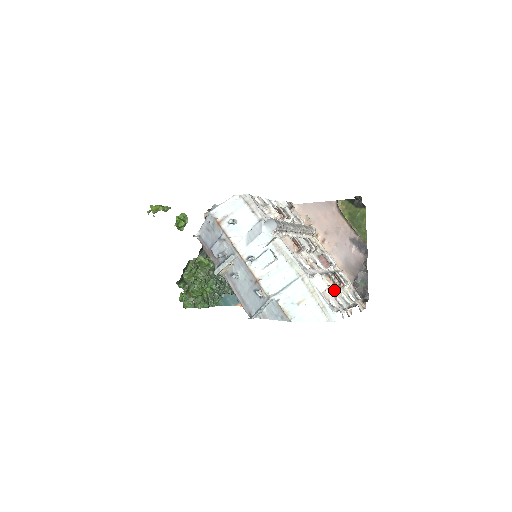
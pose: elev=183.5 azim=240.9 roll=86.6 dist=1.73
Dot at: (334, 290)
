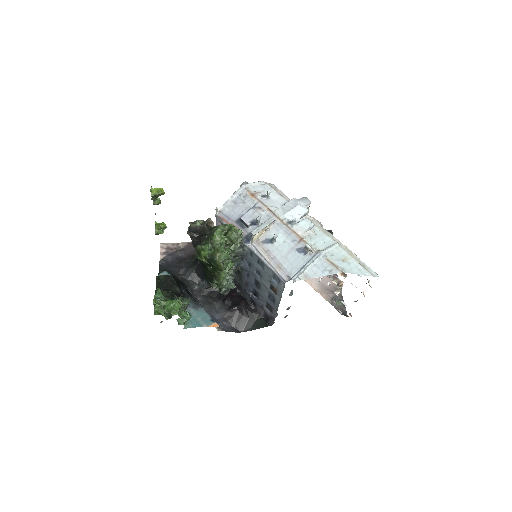
Dot at: occluded
